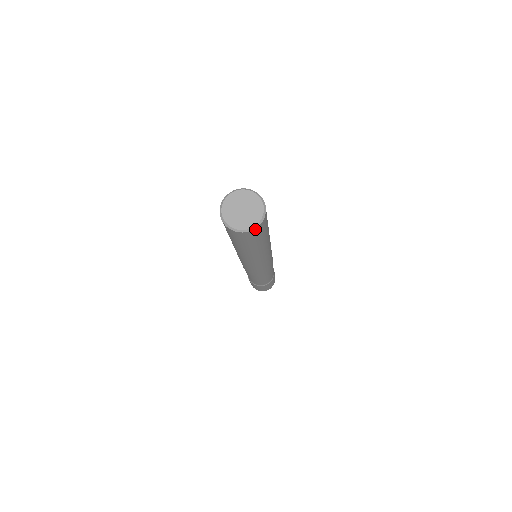
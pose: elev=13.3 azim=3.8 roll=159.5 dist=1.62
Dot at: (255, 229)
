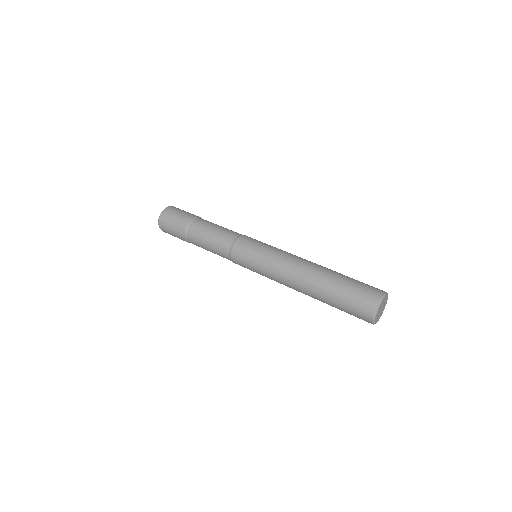
Dot at: occluded
